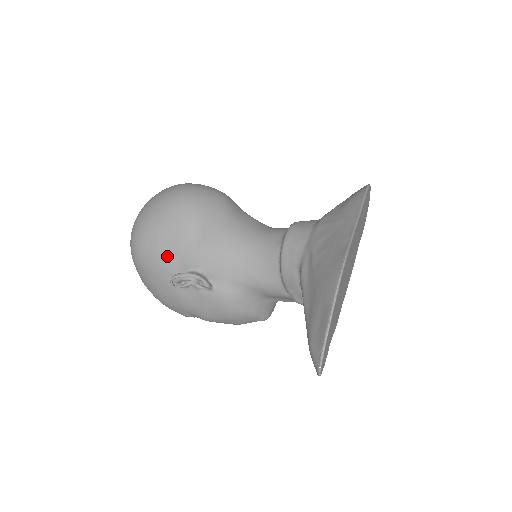
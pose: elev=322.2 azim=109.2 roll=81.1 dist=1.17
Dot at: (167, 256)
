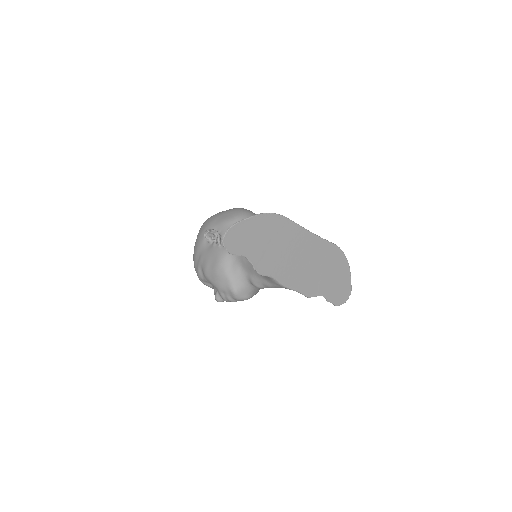
Dot at: (214, 224)
